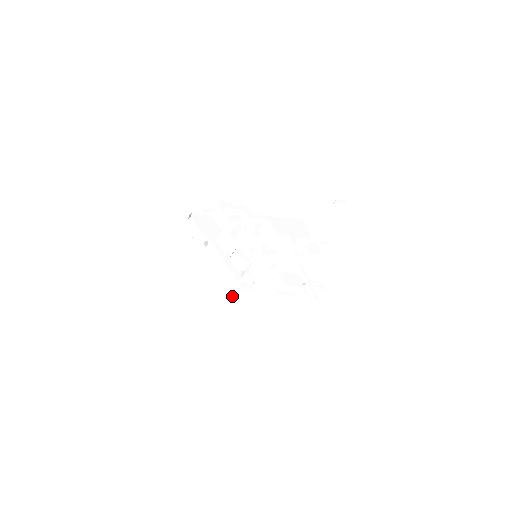
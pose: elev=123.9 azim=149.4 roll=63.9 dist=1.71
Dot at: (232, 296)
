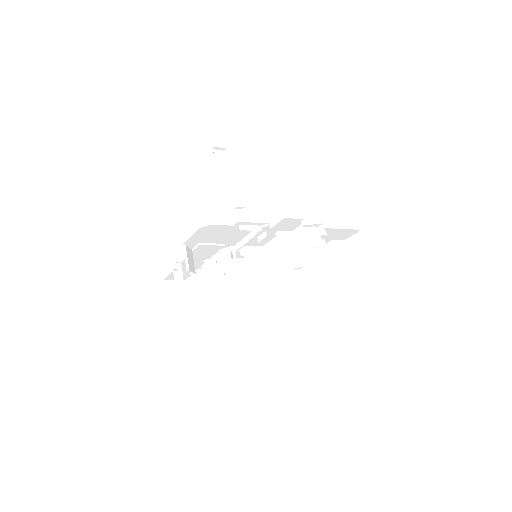
Dot at: (166, 295)
